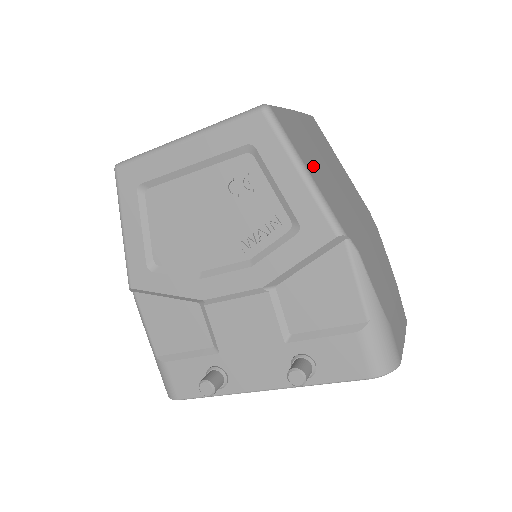
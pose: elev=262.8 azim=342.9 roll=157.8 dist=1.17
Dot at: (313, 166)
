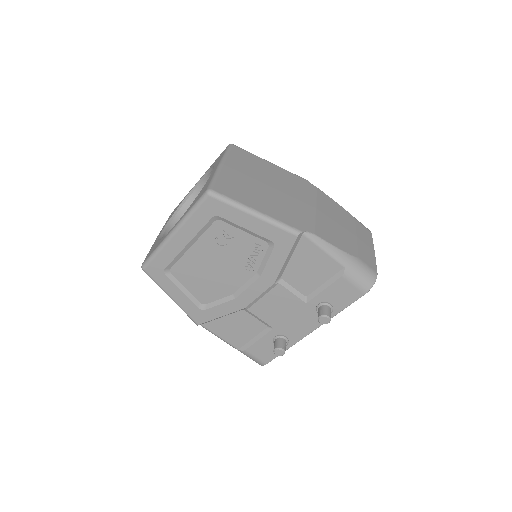
Dot at: (257, 201)
